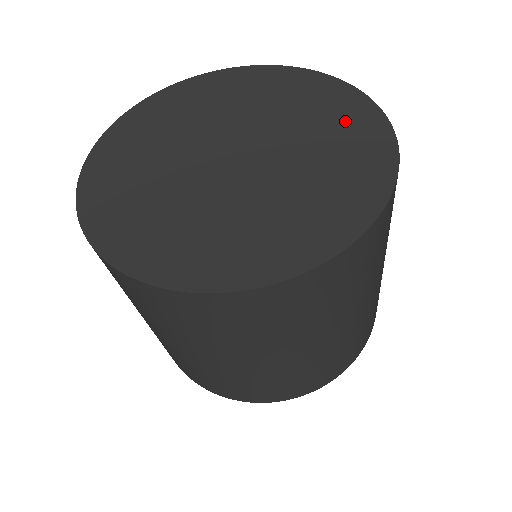
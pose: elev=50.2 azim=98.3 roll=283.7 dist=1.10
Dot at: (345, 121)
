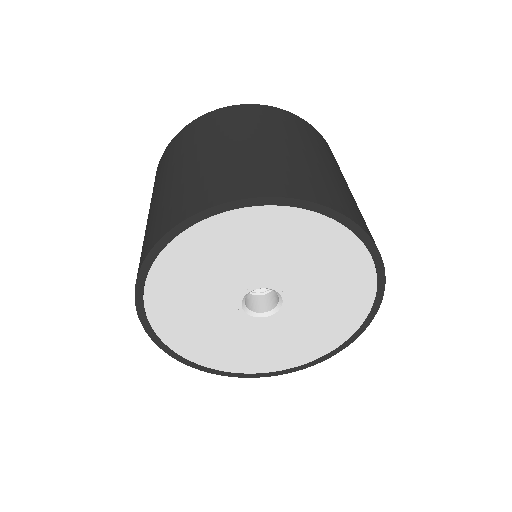
Dot at: occluded
